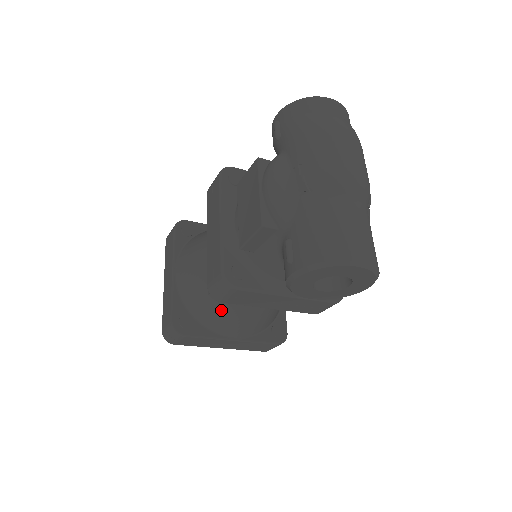
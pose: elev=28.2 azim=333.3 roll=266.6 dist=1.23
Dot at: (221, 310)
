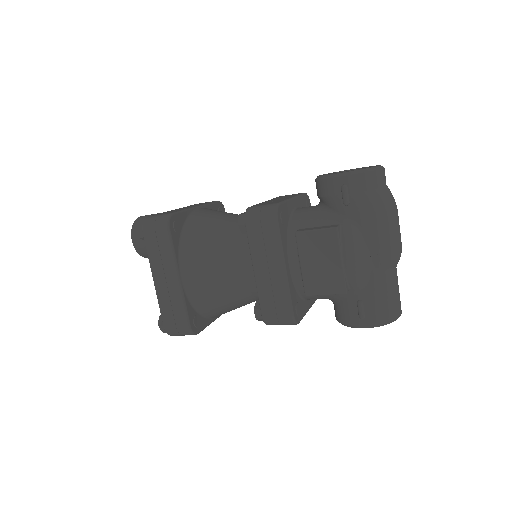
Dot at: (231, 308)
